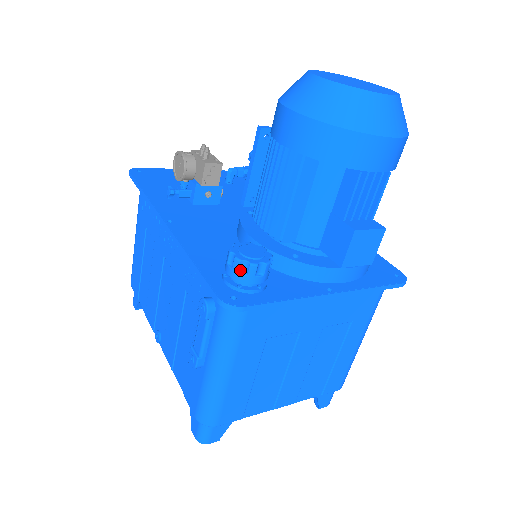
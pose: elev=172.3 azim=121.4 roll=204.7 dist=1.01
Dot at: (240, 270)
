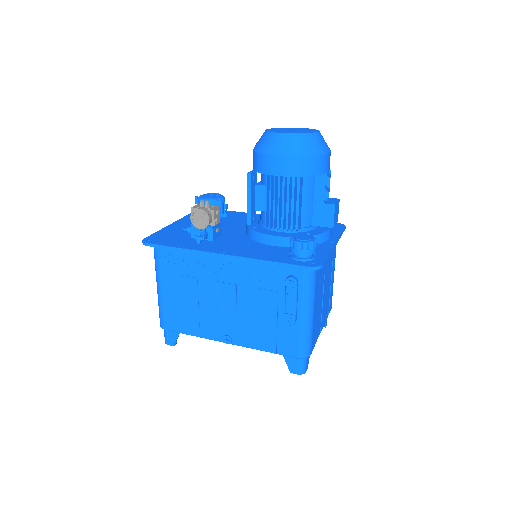
Dot at: (307, 249)
